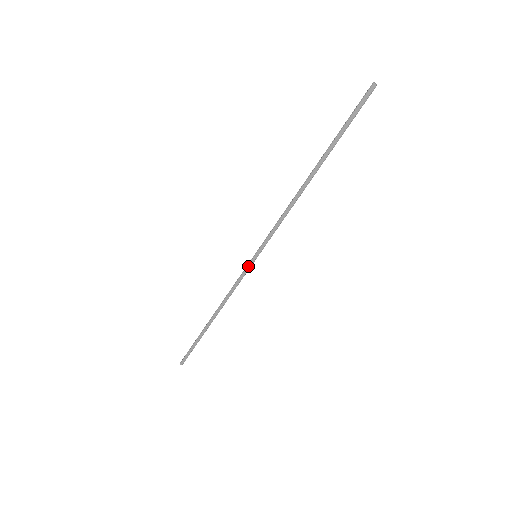
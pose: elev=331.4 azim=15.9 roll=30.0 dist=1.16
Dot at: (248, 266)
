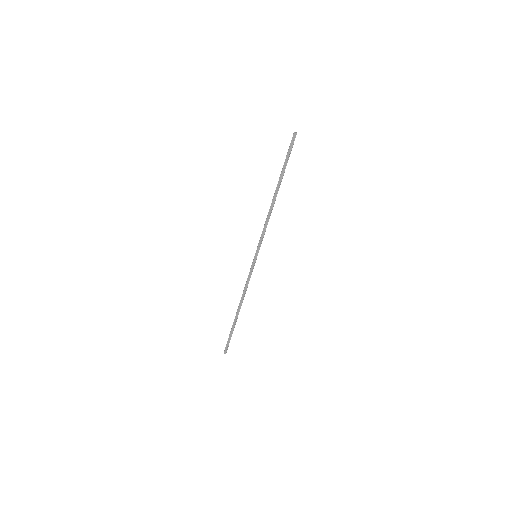
Dot at: (252, 264)
